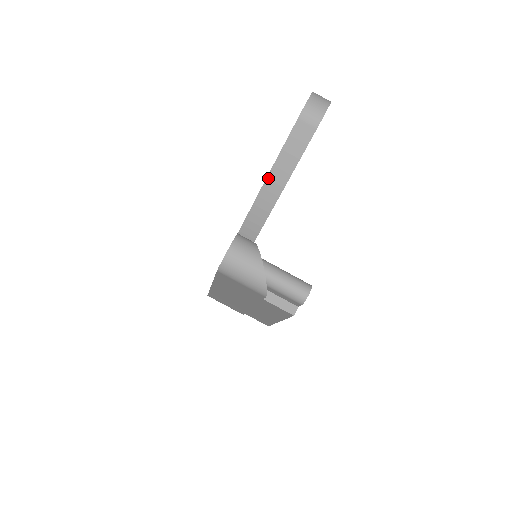
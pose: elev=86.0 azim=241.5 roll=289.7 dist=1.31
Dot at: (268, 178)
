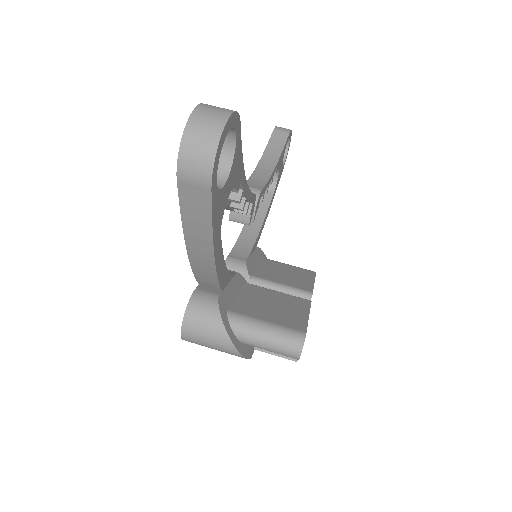
Dot at: (188, 246)
